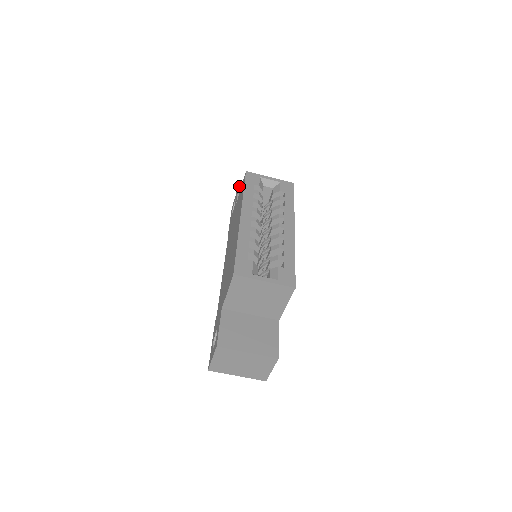
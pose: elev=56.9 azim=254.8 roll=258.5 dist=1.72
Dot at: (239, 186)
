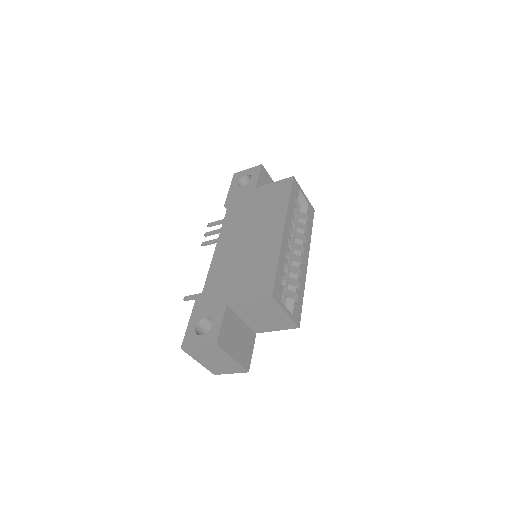
Dot at: (262, 167)
